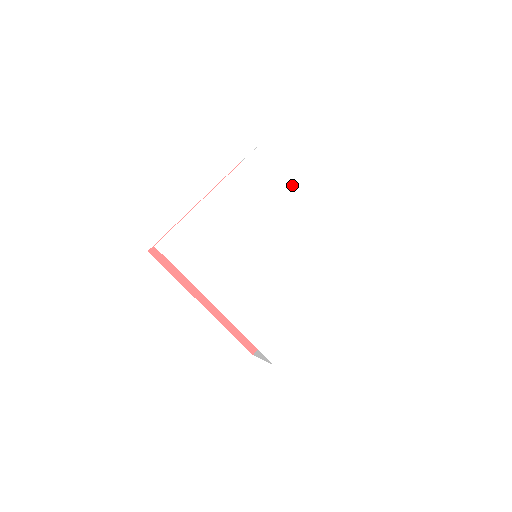
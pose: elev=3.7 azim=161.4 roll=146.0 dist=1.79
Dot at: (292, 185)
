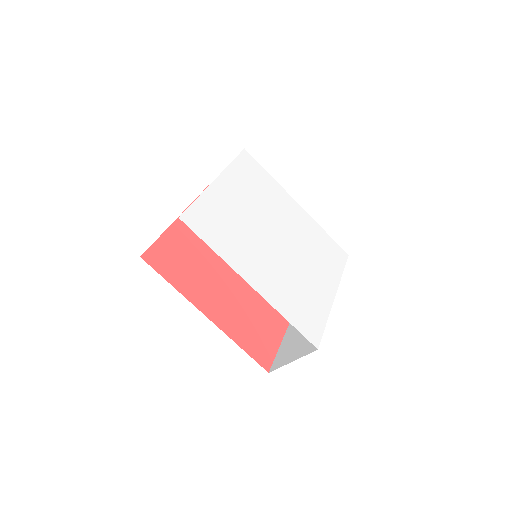
Dot at: (278, 185)
